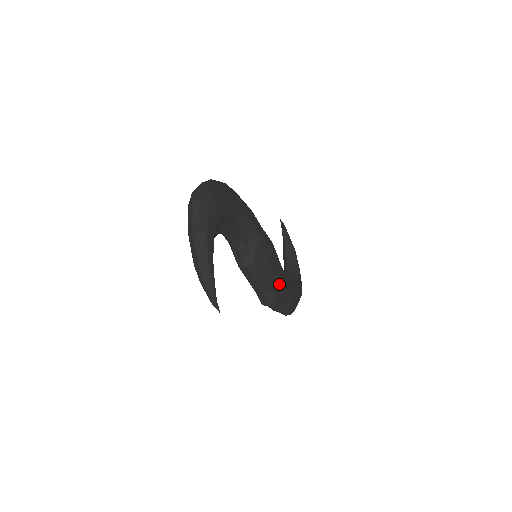
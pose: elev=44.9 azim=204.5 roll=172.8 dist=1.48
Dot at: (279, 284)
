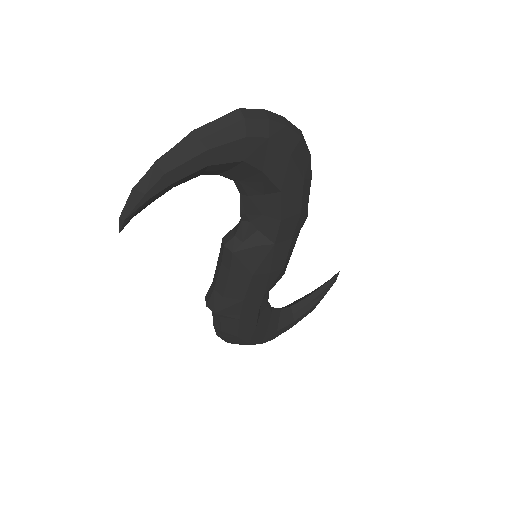
Dot at: (238, 304)
